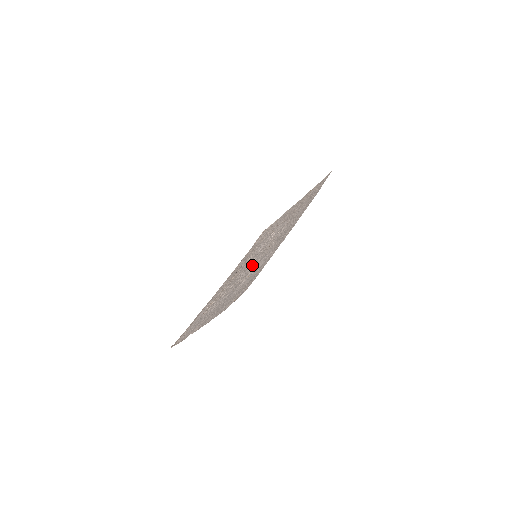
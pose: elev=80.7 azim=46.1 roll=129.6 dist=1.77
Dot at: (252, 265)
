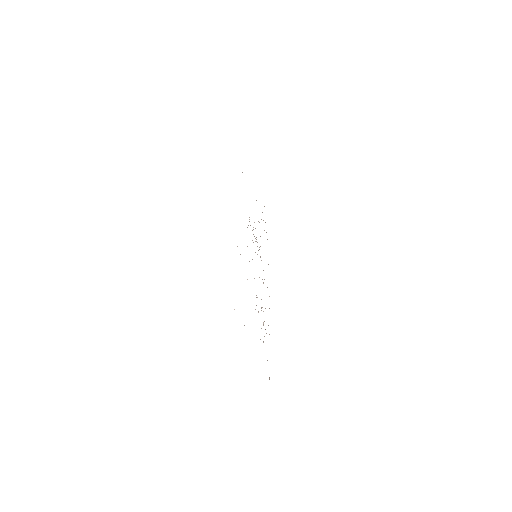
Dot at: occluded
